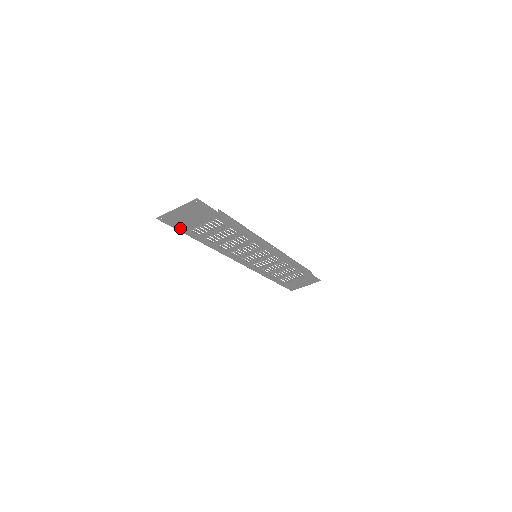
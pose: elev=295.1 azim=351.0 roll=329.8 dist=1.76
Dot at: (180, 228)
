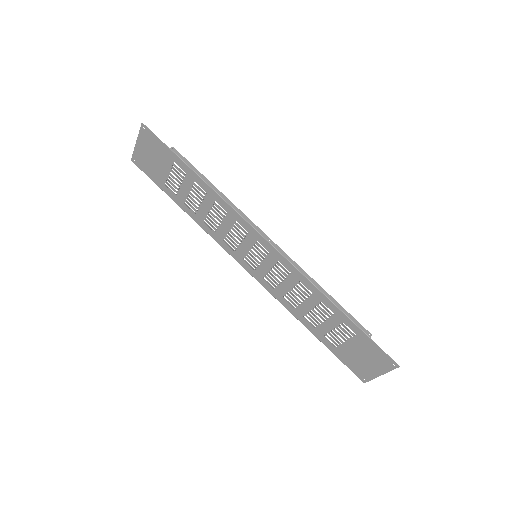
Dot at: (156, 180)
